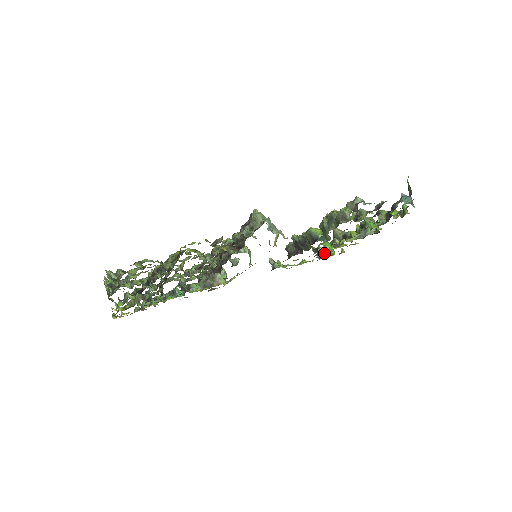
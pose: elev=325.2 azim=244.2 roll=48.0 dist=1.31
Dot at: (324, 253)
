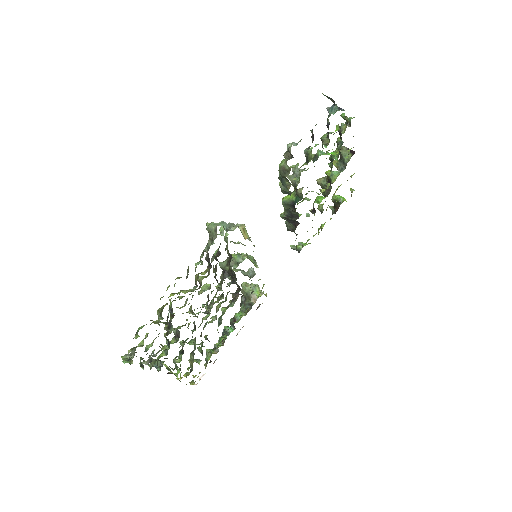
Dot at: (335, 206)
